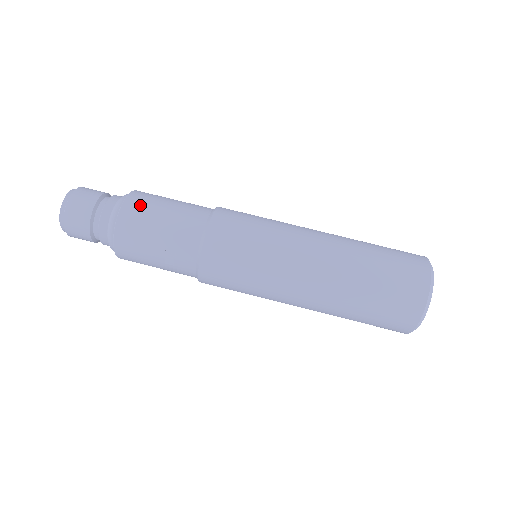
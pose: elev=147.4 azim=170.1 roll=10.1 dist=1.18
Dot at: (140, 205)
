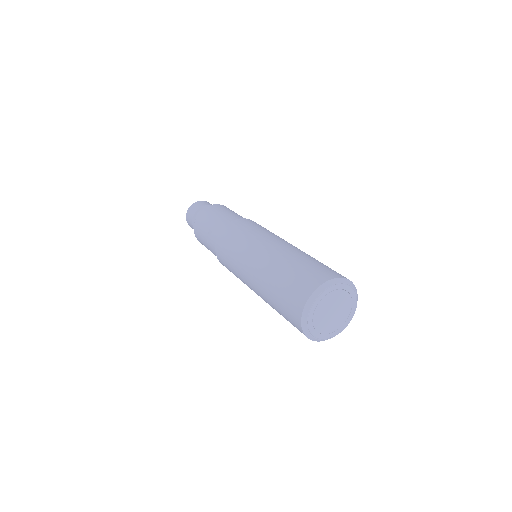
Dot at: (214, 208)
